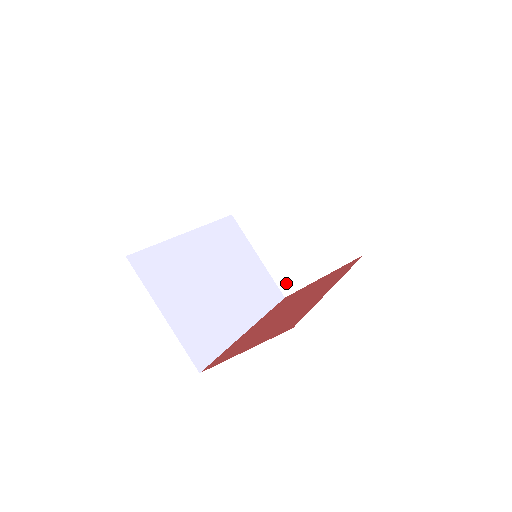
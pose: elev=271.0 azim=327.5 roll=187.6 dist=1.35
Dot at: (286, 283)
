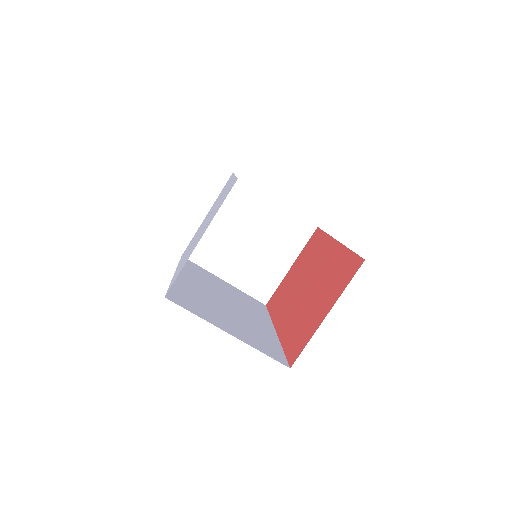
Dot at: (261, 291)
